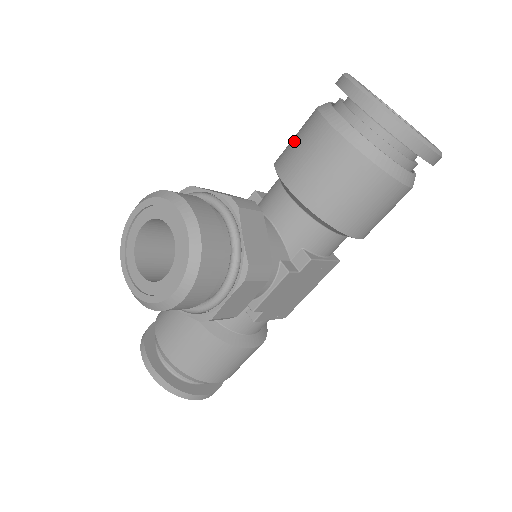
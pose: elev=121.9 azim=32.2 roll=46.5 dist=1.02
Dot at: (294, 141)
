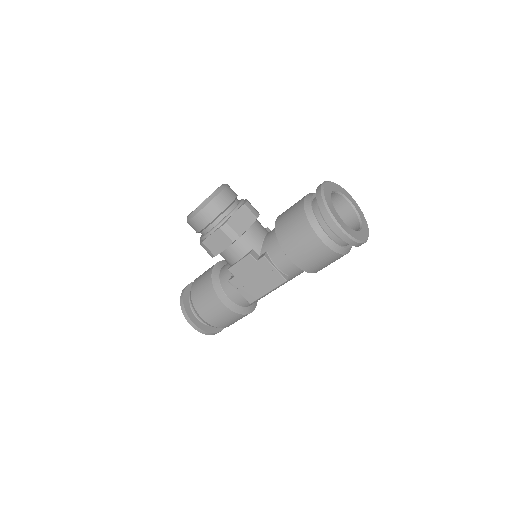
Dot at: occluded
